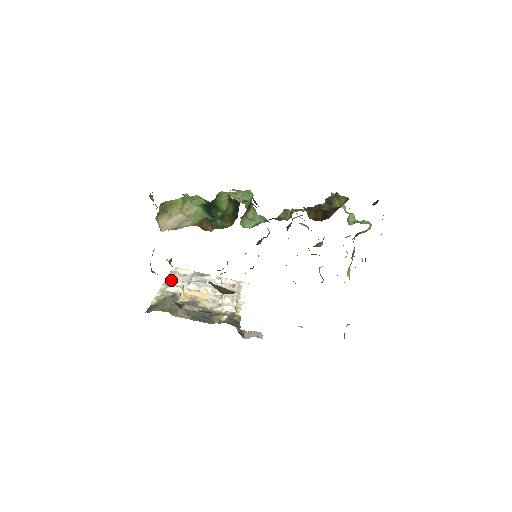
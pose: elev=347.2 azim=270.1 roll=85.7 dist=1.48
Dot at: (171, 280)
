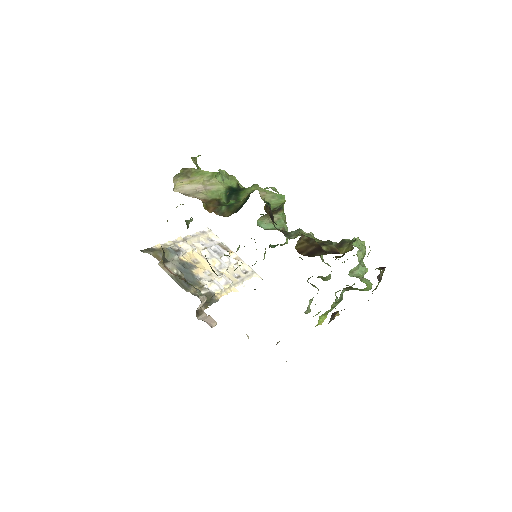
Dot at: (194, 238)
